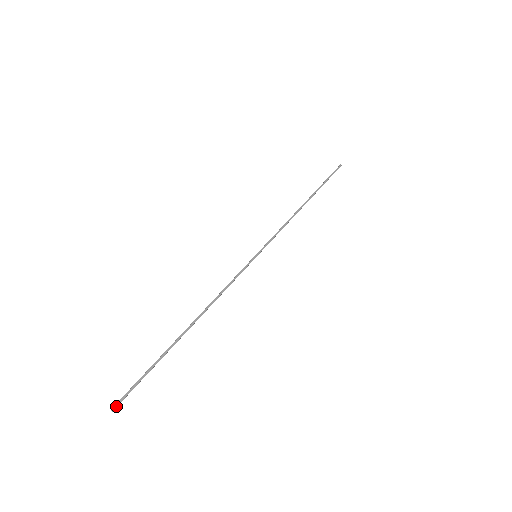
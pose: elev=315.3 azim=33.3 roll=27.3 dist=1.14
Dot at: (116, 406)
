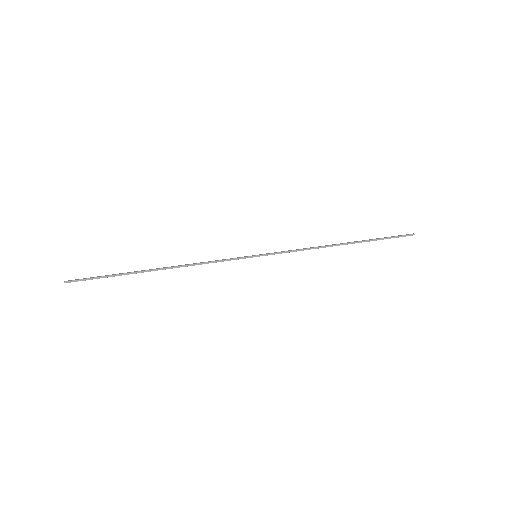
Dot at: (68, 281)
